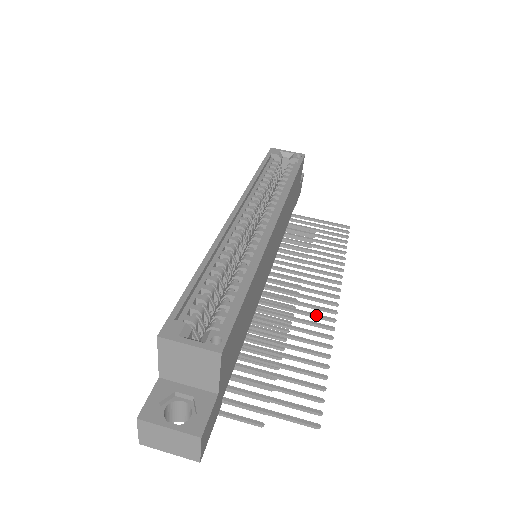
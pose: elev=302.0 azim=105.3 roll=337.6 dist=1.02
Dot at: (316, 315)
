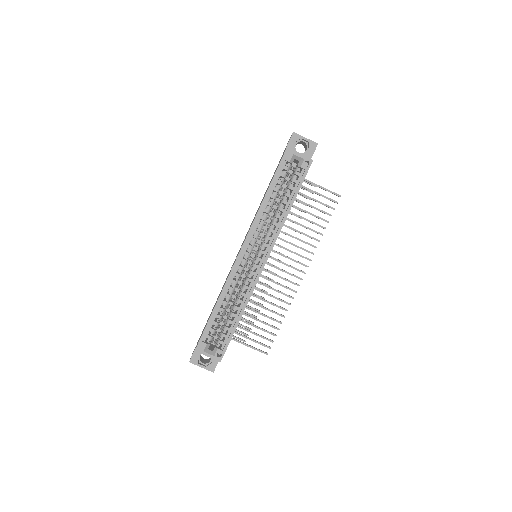
Dot at: (286, 288)
